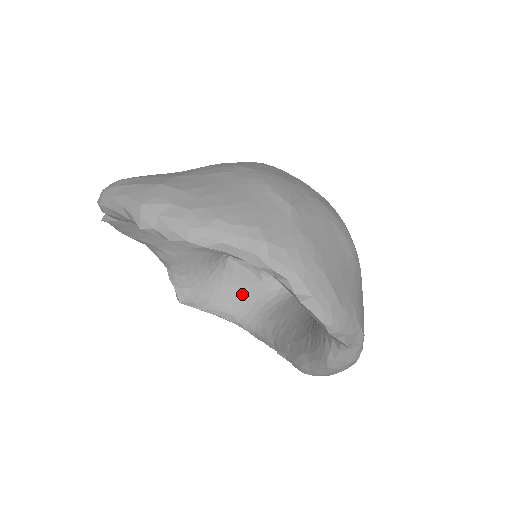
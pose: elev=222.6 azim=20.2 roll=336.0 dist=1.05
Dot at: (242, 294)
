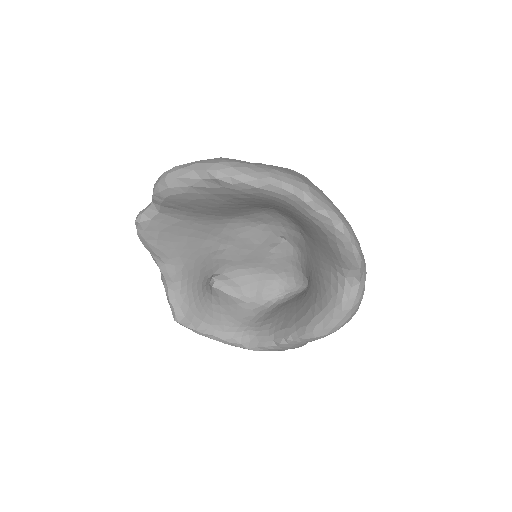
Dot at: (231, 313)
